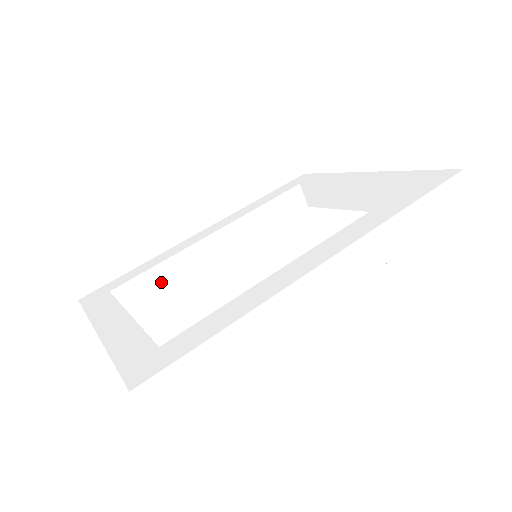
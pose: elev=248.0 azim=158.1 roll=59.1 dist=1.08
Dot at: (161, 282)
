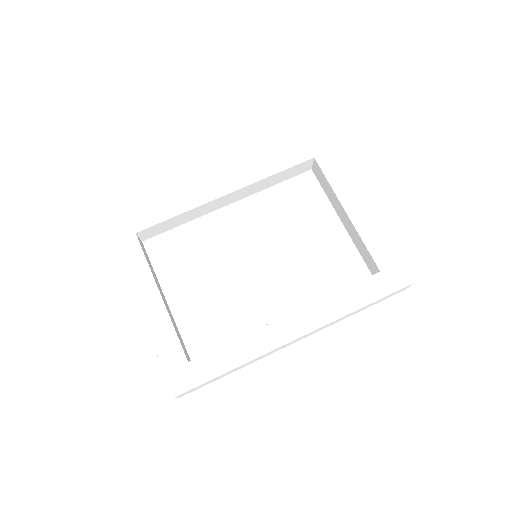
Dot at: (175, 223)
